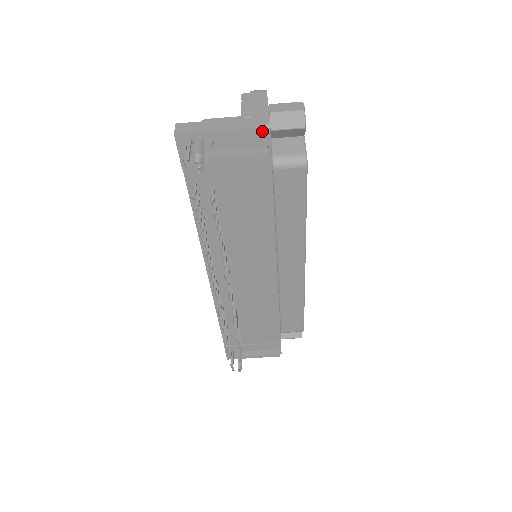
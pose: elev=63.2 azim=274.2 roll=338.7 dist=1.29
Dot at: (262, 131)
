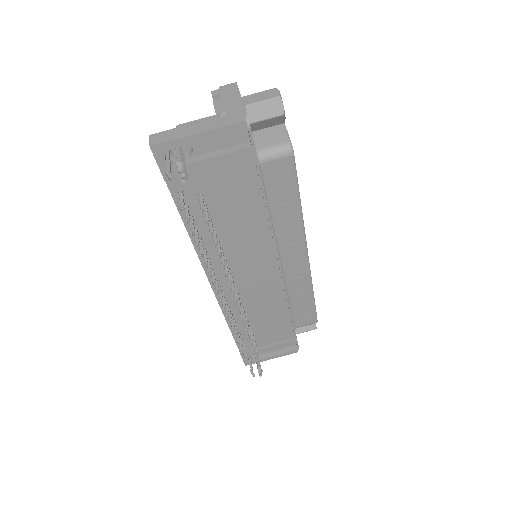
Dot at: (241, 126)
